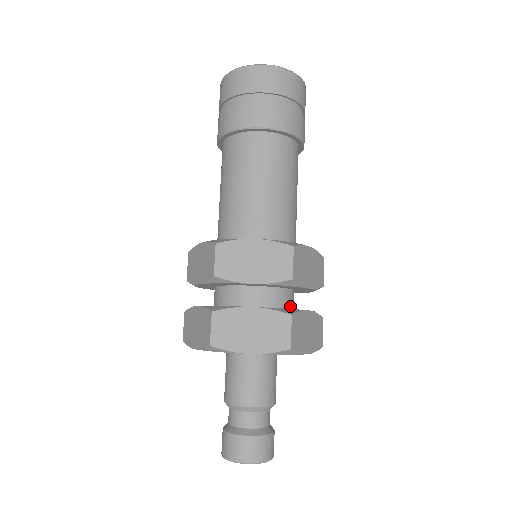
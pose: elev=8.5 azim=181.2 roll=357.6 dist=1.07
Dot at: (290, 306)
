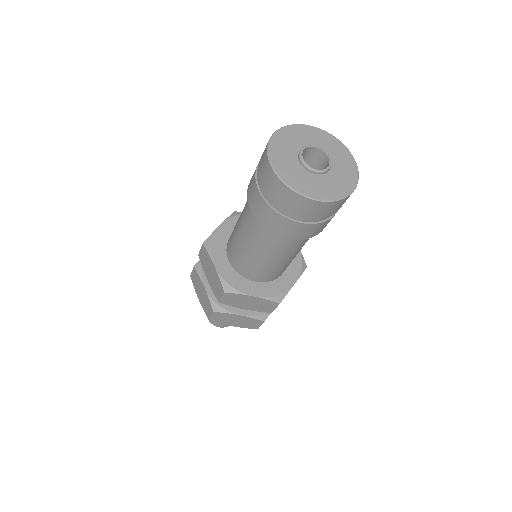
Dot at: occluded
